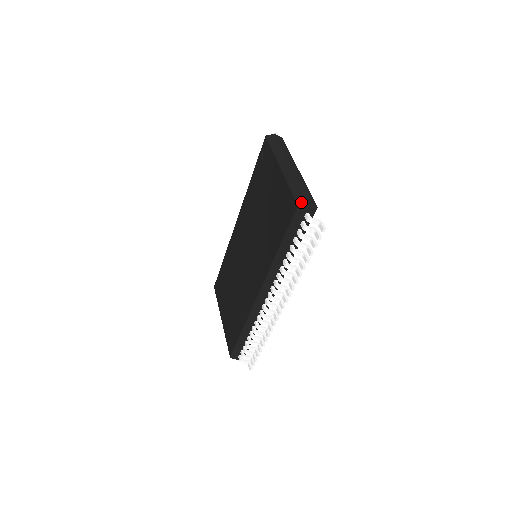
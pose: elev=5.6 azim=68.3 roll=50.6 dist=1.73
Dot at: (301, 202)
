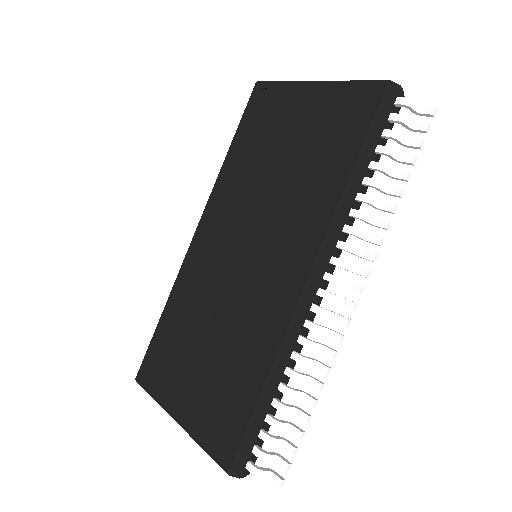
Dot at: (388, 81)
